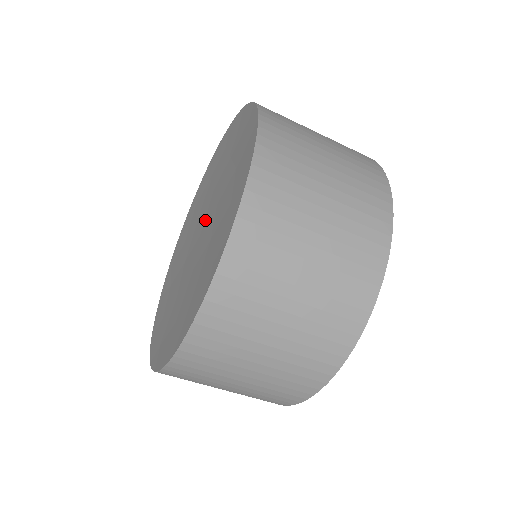
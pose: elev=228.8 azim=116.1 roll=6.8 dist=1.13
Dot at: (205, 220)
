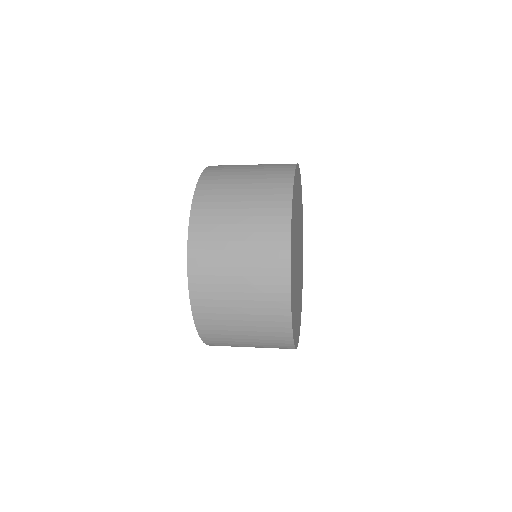
Dot at: occluded
